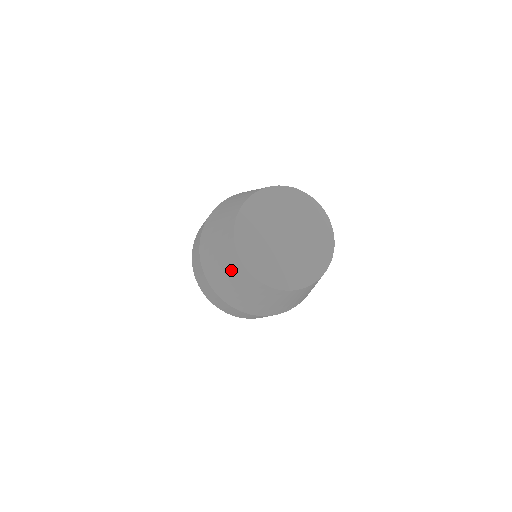
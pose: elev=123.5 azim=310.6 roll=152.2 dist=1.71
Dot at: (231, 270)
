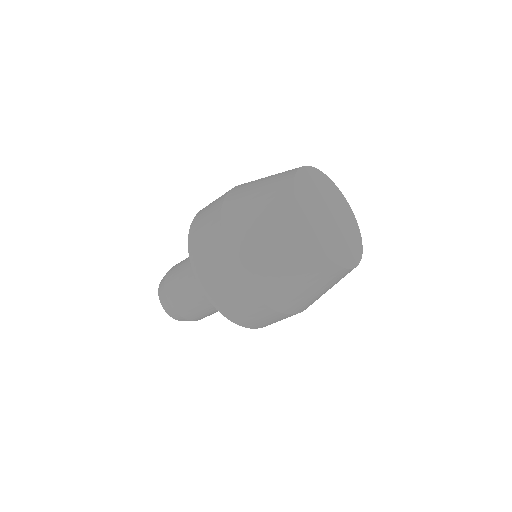
Dot at: (292, 255)
